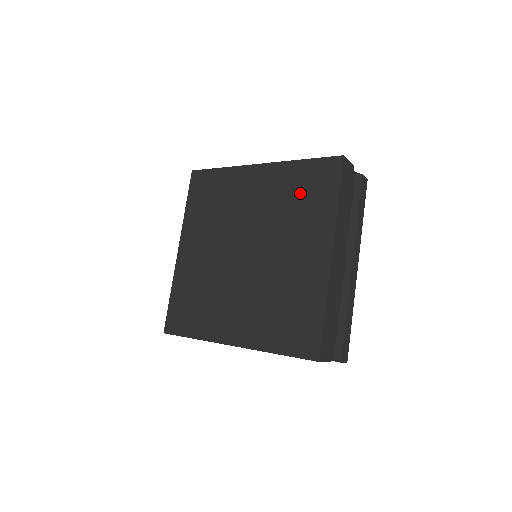
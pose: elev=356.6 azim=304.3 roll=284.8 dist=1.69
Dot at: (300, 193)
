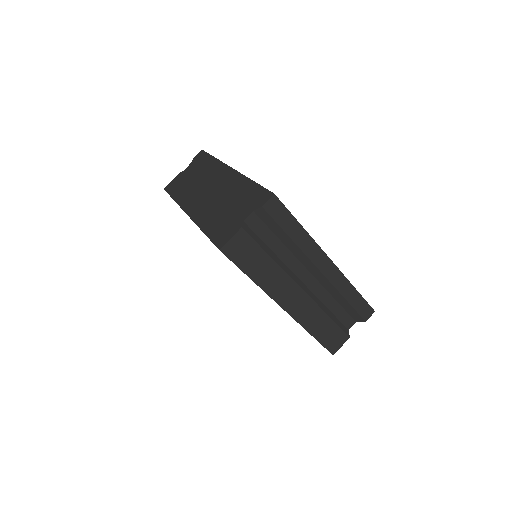
Dot at: occluded
